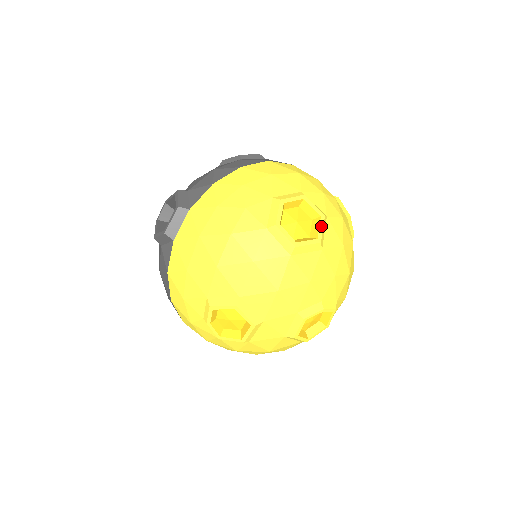
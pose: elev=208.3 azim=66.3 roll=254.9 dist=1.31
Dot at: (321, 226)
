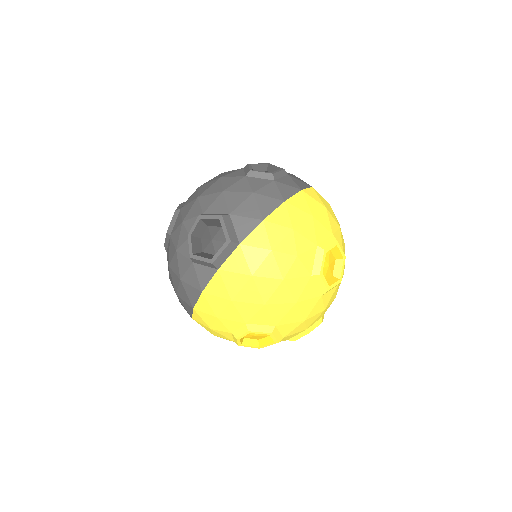
Dot at: (343, 267)
